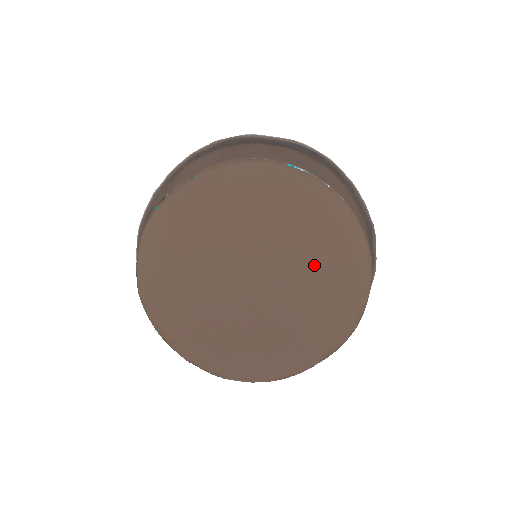
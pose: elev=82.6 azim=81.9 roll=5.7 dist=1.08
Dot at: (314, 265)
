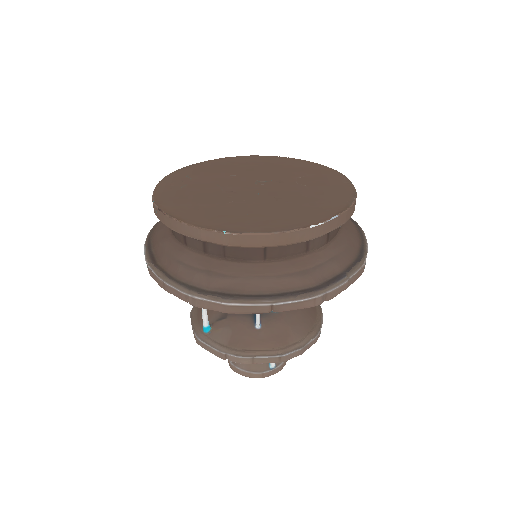
Dot at: (301, 179)
